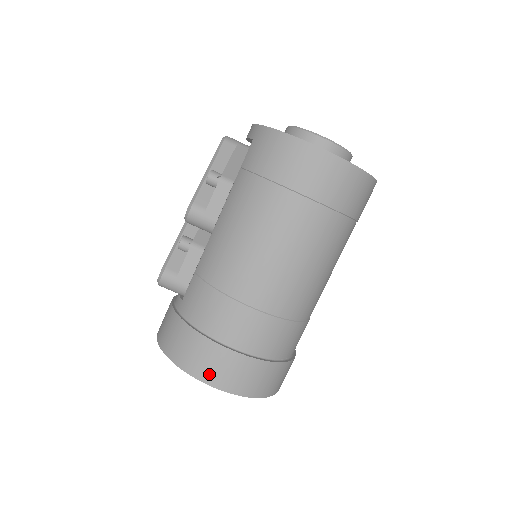
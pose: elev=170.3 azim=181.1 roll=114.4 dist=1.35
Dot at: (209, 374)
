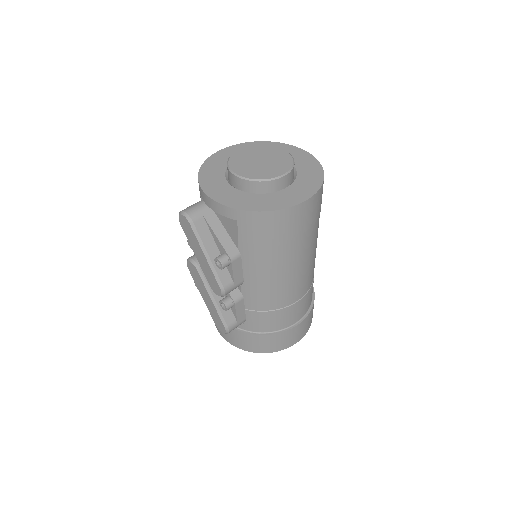
Dot at: (293, 341)
